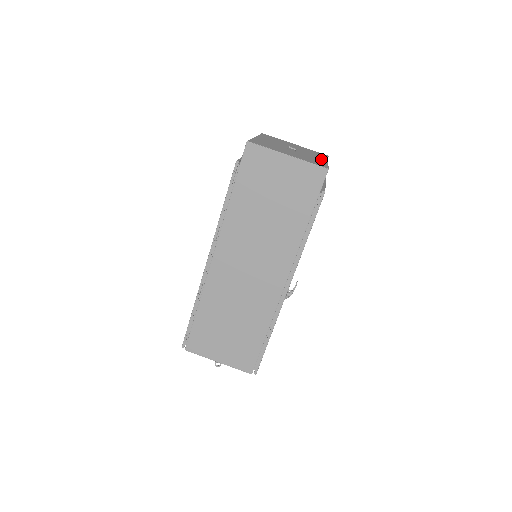
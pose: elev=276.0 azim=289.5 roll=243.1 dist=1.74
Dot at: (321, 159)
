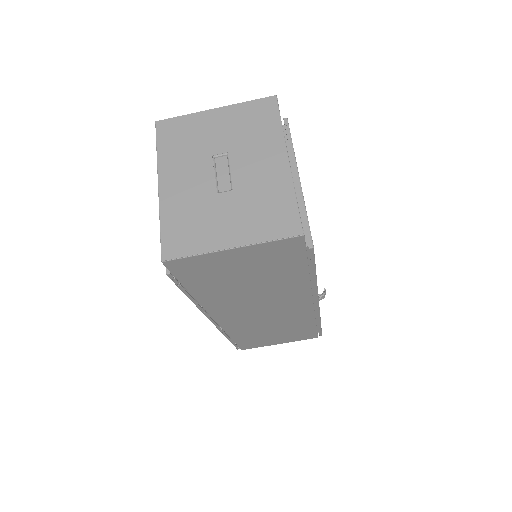
Dot at: (276, 165)
